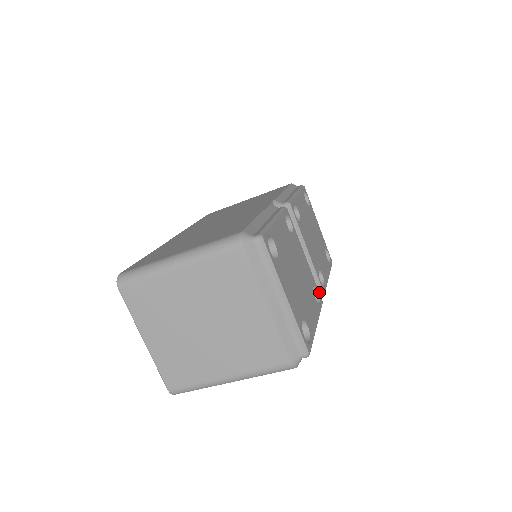
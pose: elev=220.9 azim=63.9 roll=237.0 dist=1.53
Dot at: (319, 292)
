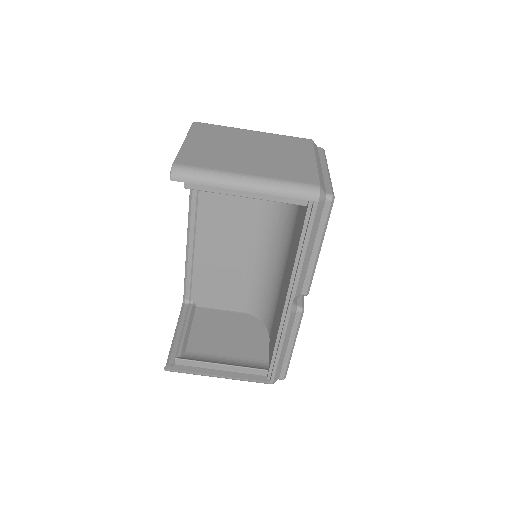
Dot at: (300, 304)
